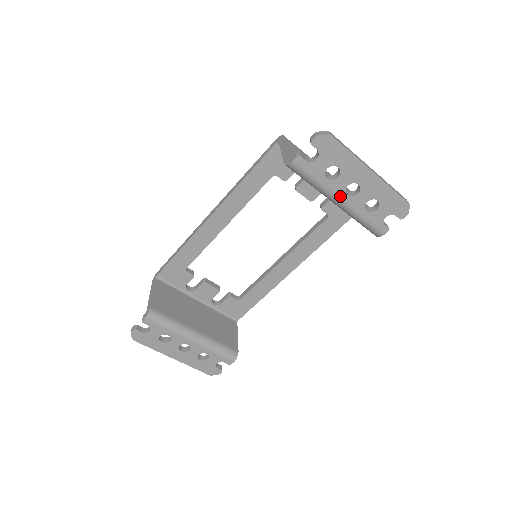
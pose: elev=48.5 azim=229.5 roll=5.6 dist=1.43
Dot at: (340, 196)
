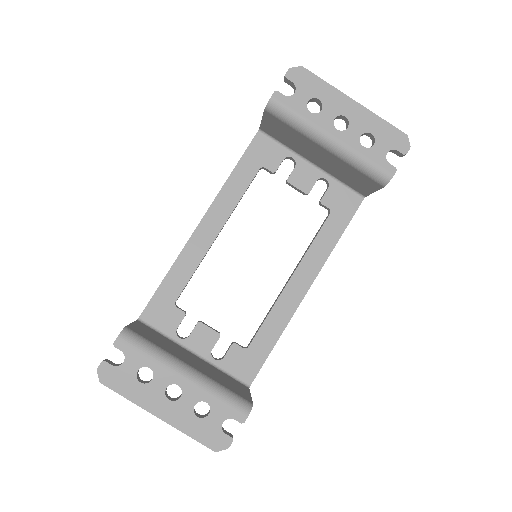
Dot at: (330, 132)
